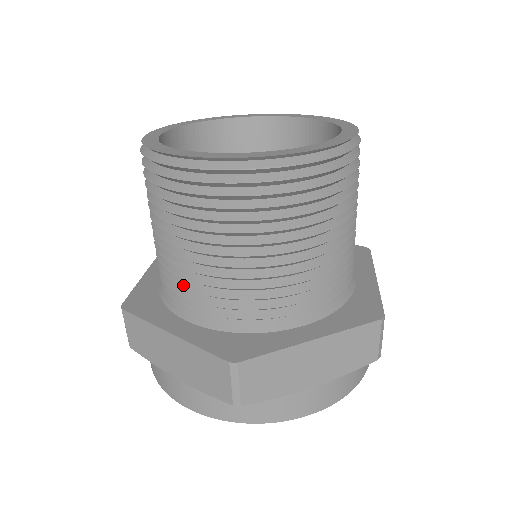
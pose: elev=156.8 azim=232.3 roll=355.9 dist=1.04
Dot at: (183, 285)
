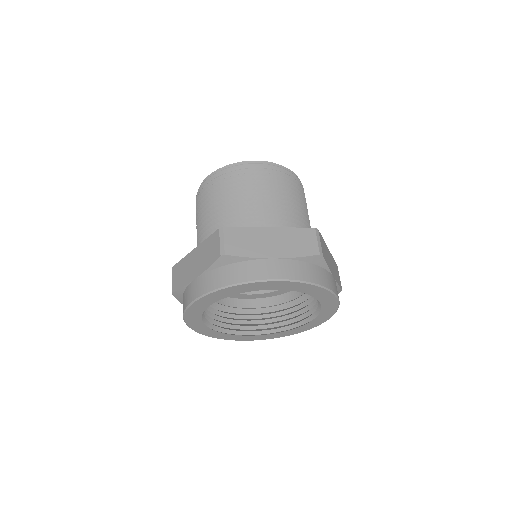
Dot at: (261, 218)
